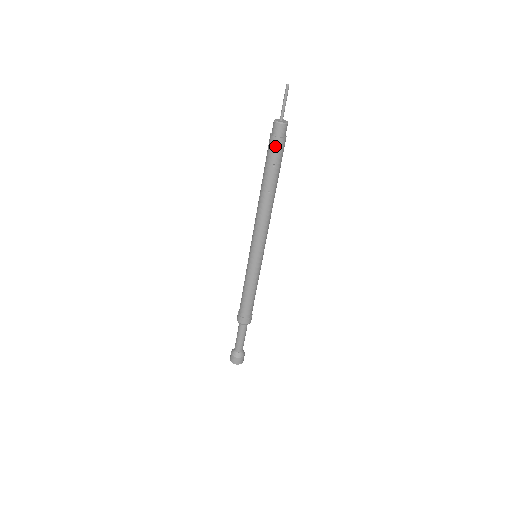
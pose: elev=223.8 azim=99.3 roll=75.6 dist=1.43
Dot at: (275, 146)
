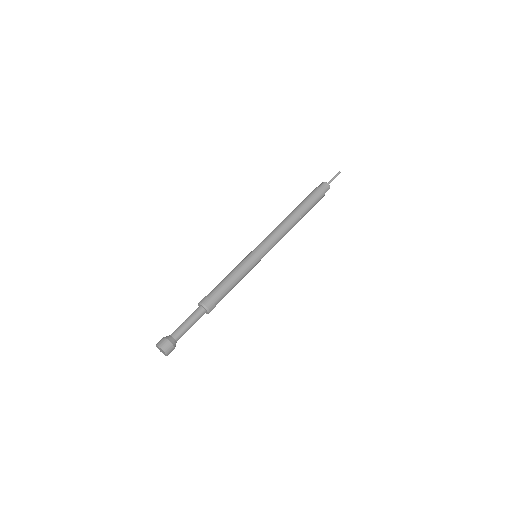
Dot at: (321, 194)
